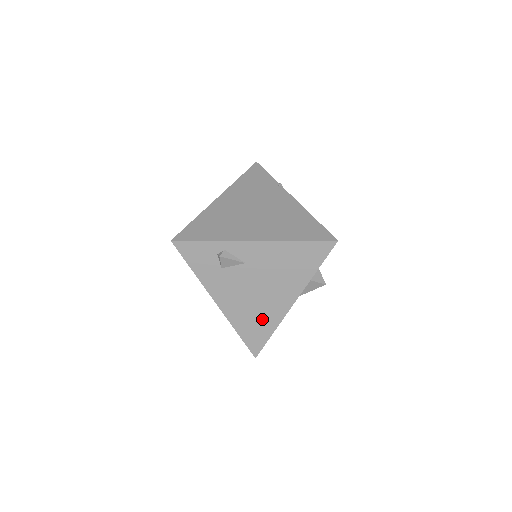
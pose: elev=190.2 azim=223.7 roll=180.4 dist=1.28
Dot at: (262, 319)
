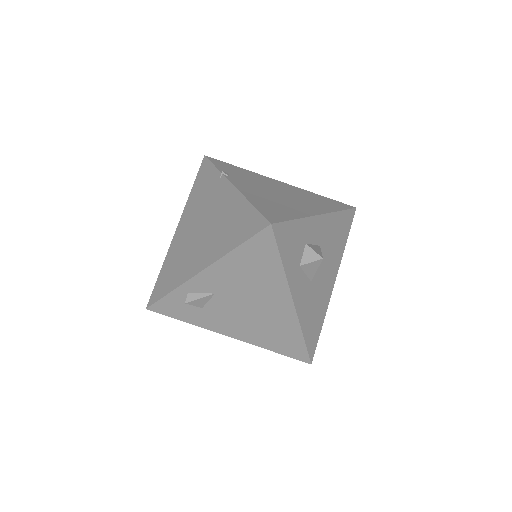
Dot at: (280, 330)
